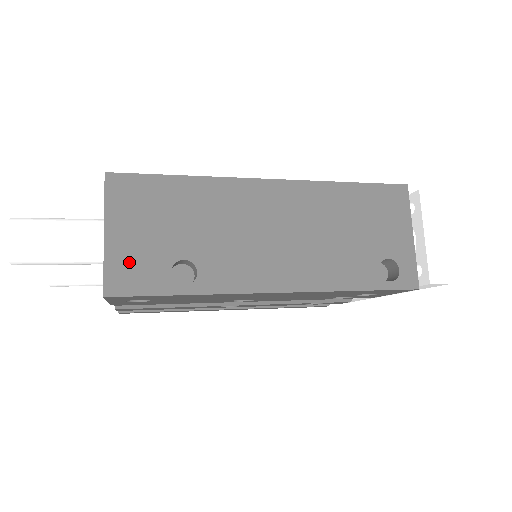
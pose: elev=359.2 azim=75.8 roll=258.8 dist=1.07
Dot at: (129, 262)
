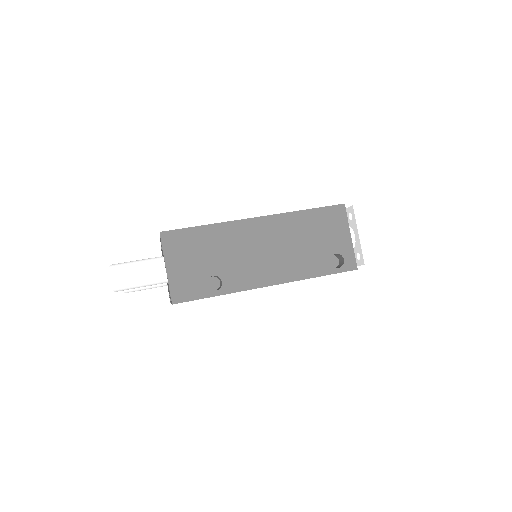
Dot at: (183, 282)
